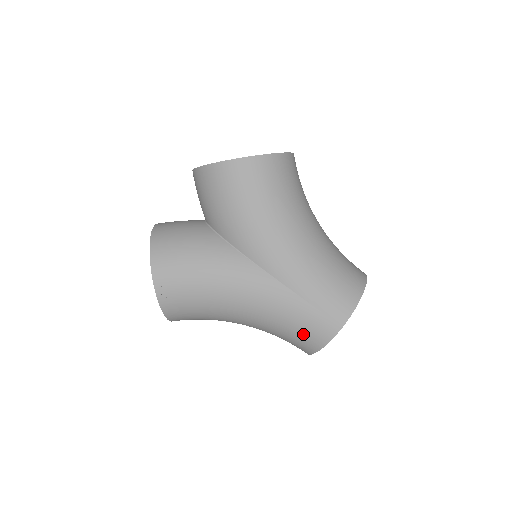
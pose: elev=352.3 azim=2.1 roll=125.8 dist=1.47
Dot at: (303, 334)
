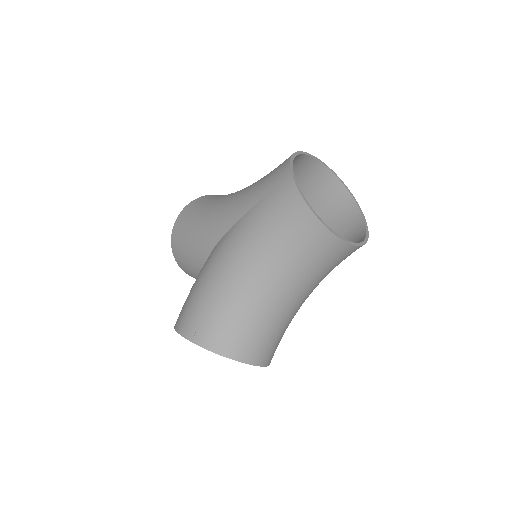
Dot at: (285, 219)
